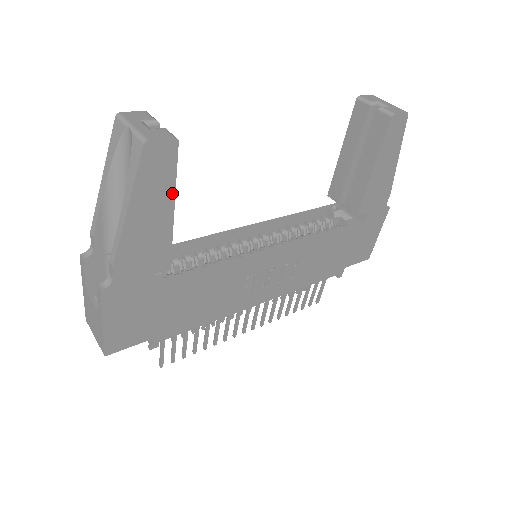
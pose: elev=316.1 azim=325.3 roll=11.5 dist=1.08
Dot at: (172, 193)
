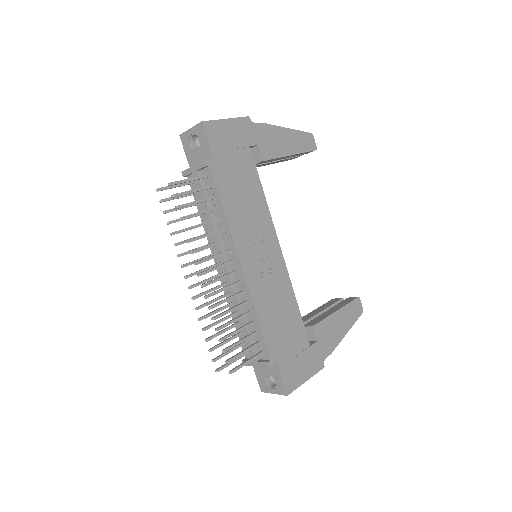
Dot at: (298, 152)
